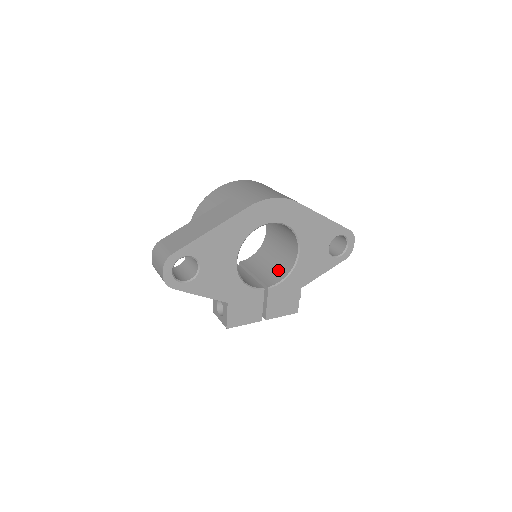
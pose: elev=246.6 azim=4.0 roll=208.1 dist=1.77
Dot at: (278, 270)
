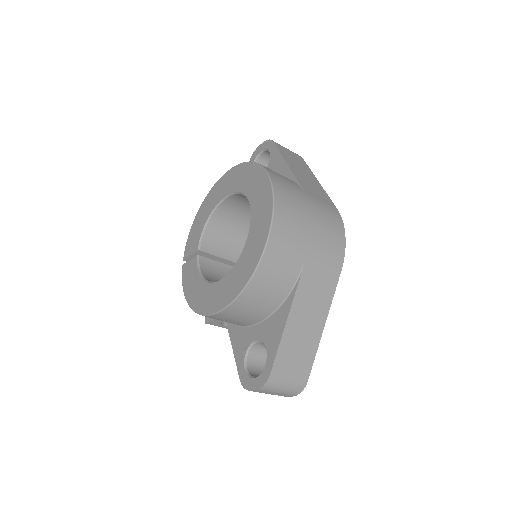
Dot at: occluded
